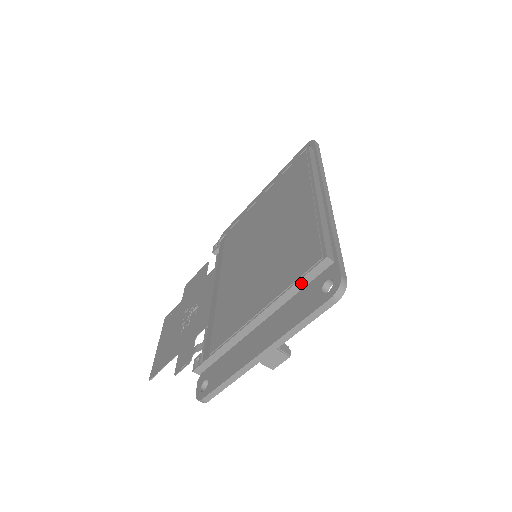
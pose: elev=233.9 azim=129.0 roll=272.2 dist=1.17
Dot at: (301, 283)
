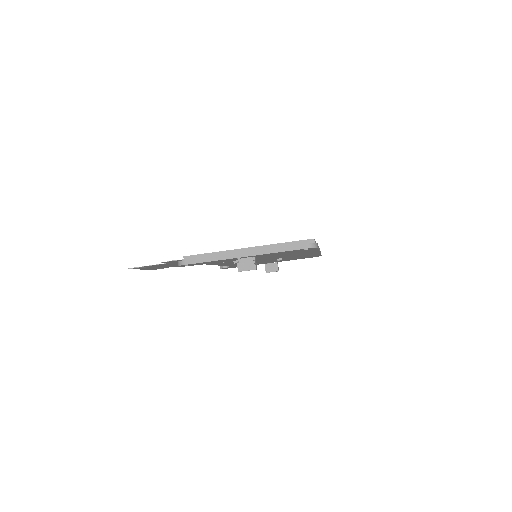
Dot at: (290, 244)
